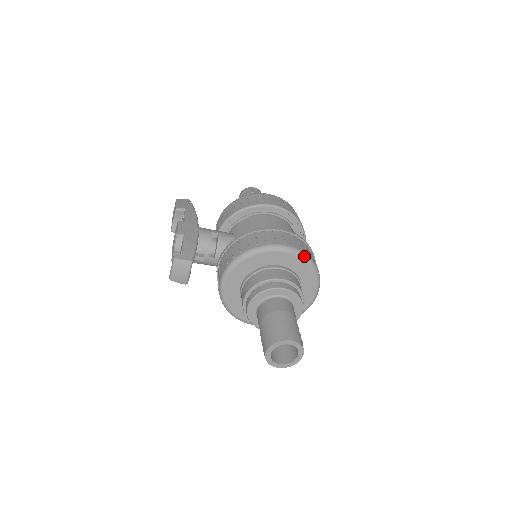
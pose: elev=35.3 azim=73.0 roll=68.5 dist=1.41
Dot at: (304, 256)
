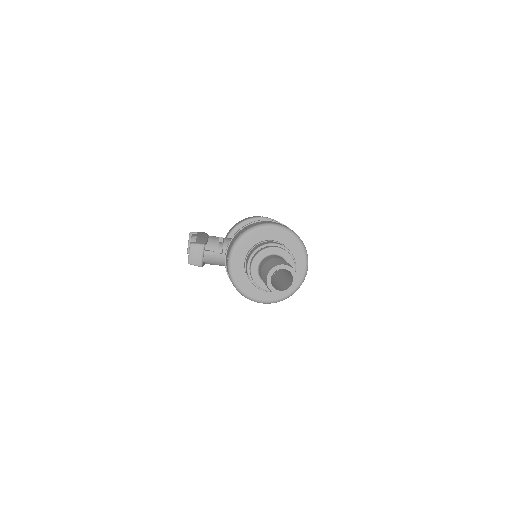
Dot at: (290, 231)
